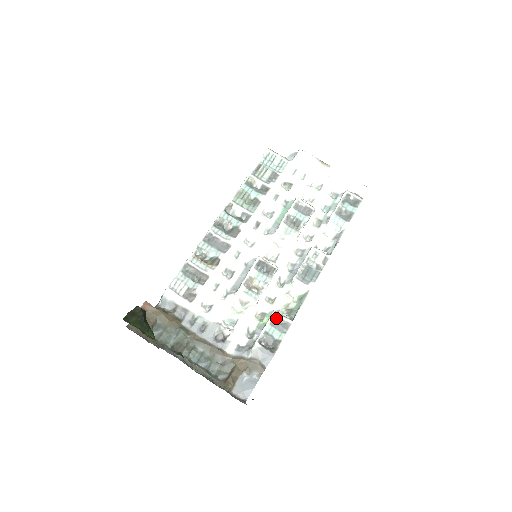
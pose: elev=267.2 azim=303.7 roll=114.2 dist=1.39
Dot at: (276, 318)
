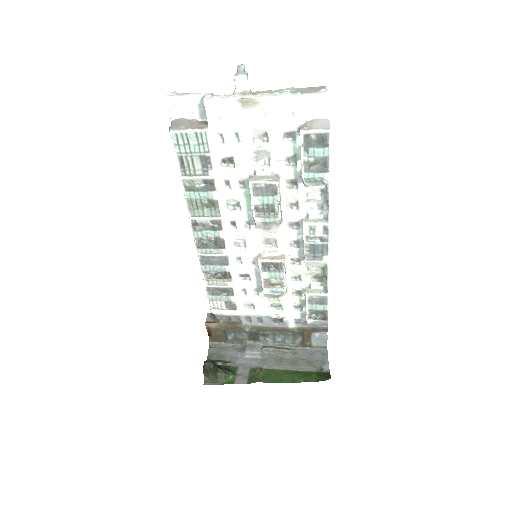
Dot at: (311, 298)
